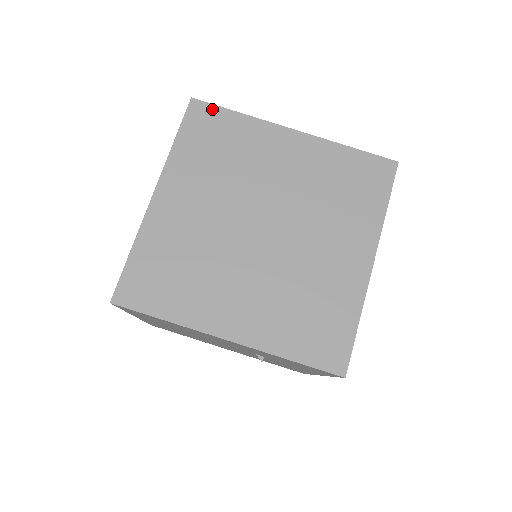
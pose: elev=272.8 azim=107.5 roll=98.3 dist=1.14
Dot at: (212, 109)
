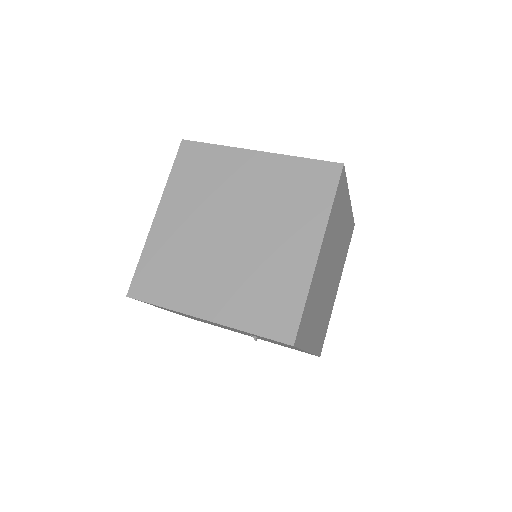
Dot at: (196, 145)
